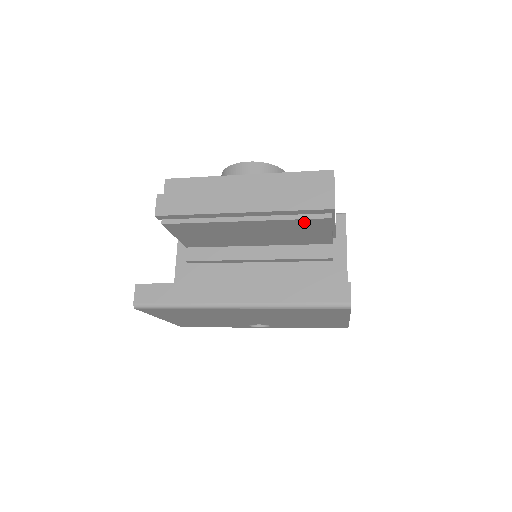
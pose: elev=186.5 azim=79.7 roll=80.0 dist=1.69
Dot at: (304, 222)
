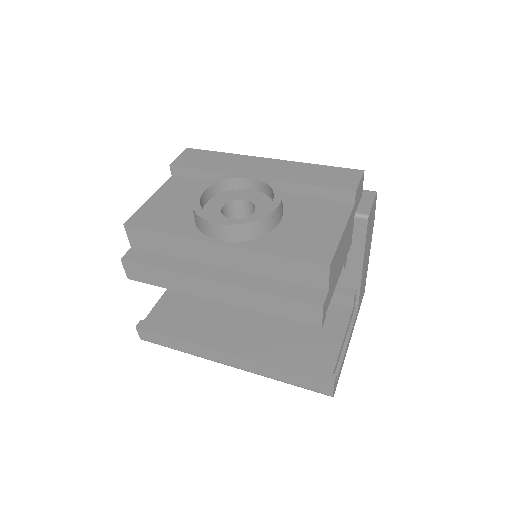
Dot at: occluded
